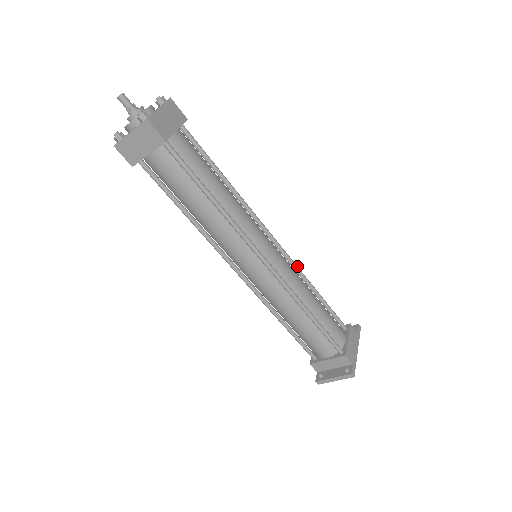
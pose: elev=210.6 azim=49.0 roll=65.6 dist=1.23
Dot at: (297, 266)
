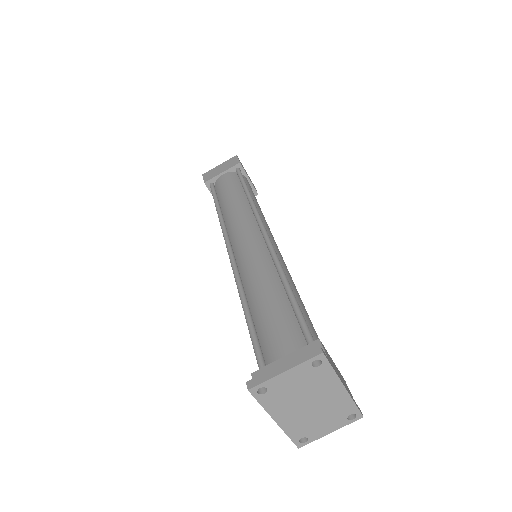
Dot at: occluded
